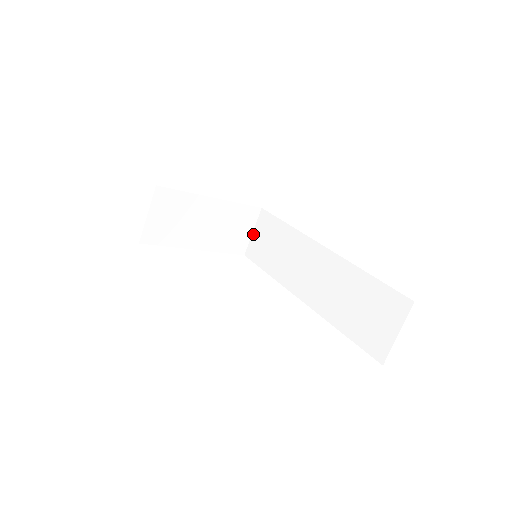
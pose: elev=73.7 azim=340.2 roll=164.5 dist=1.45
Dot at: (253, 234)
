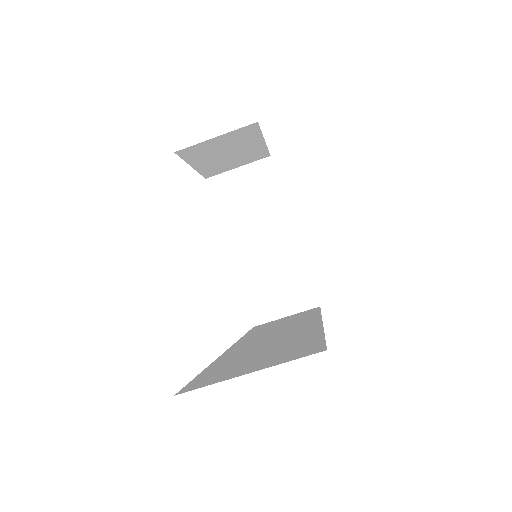
Dot at: (284, 317)
